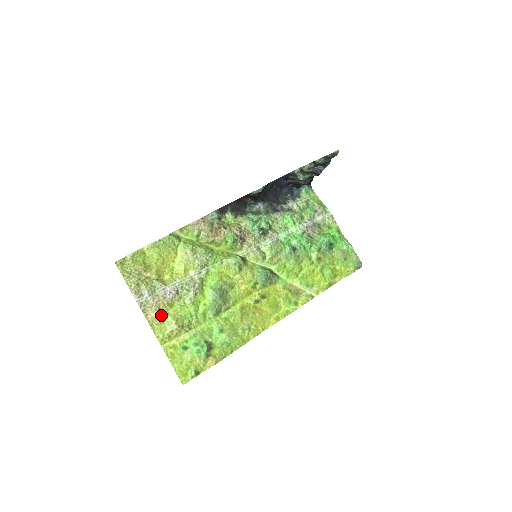
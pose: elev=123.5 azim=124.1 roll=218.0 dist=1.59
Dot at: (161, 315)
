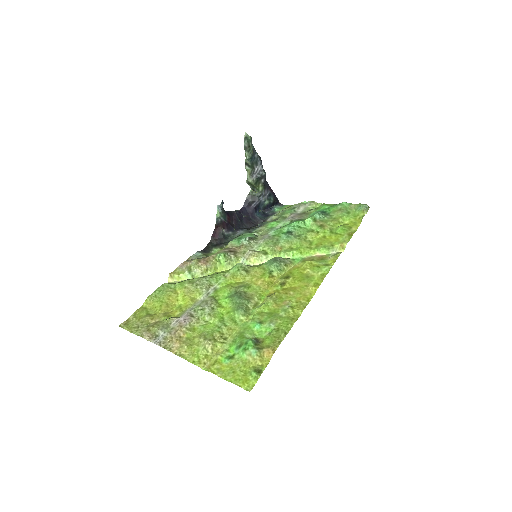
Dot at: (186, 342)
